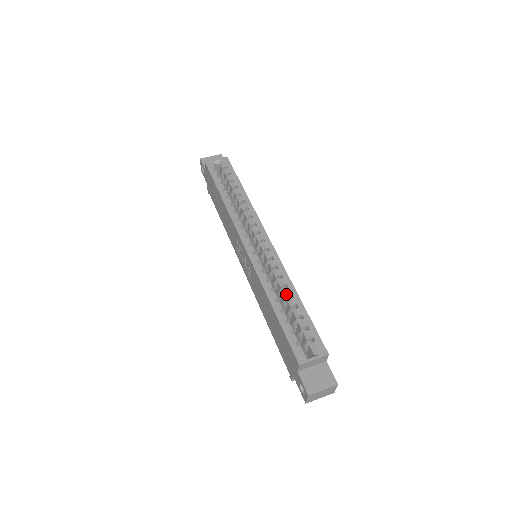
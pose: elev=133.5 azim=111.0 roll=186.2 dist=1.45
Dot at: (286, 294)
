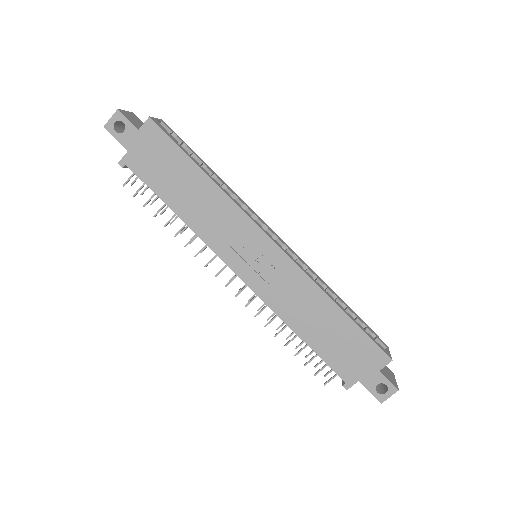
Dot at: (331, 294)
